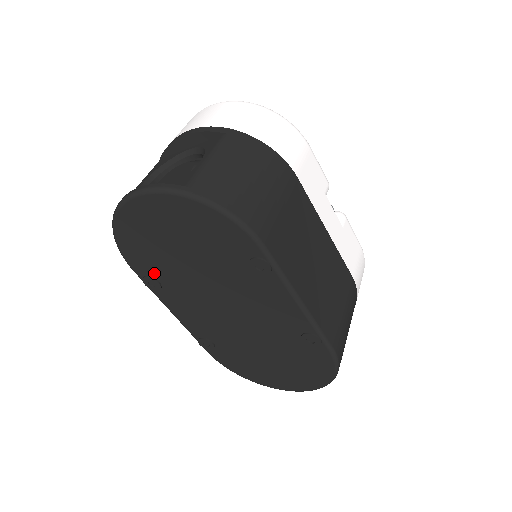
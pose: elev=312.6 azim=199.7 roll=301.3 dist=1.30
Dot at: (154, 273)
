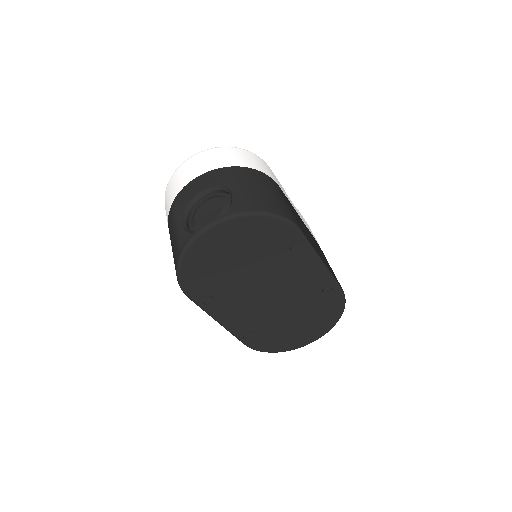
Dot at: (210, 292)
